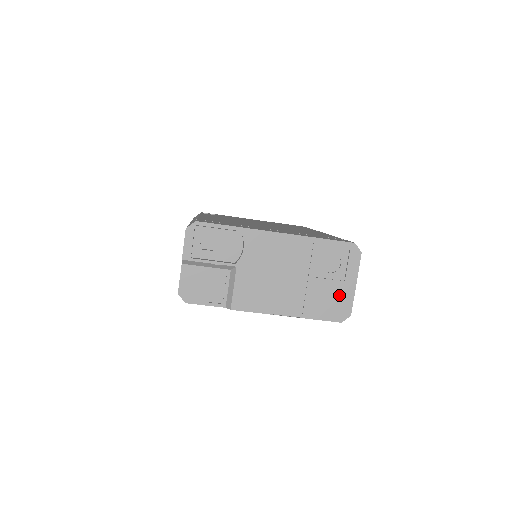
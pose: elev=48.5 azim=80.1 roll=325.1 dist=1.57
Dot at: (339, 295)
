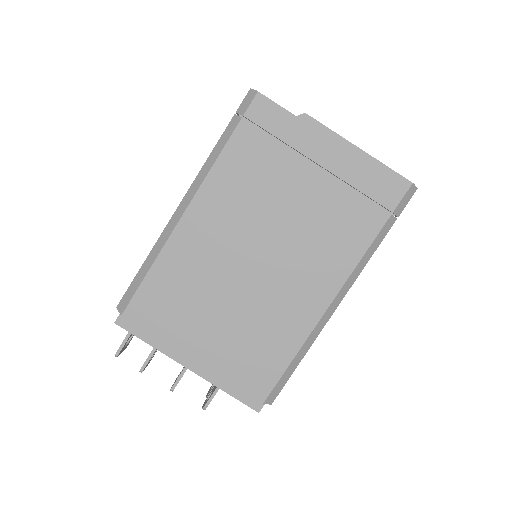
Dot at: occluded
